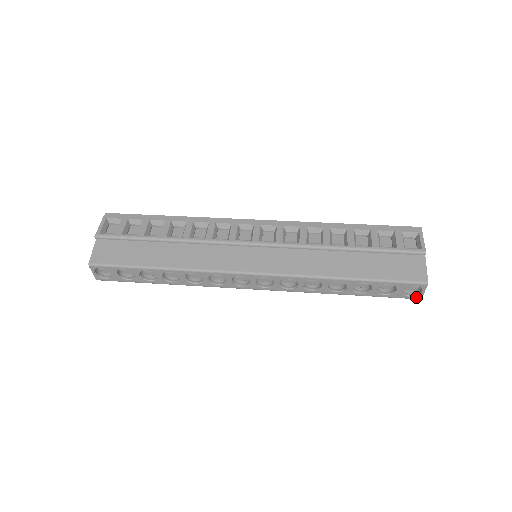
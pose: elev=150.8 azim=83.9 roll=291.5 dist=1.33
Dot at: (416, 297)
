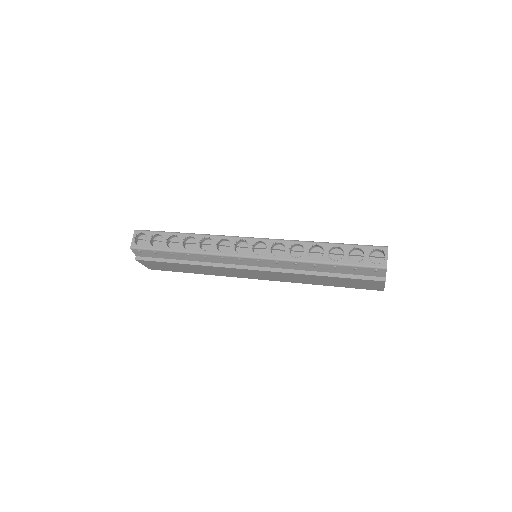
Dot at: (382, 265)
